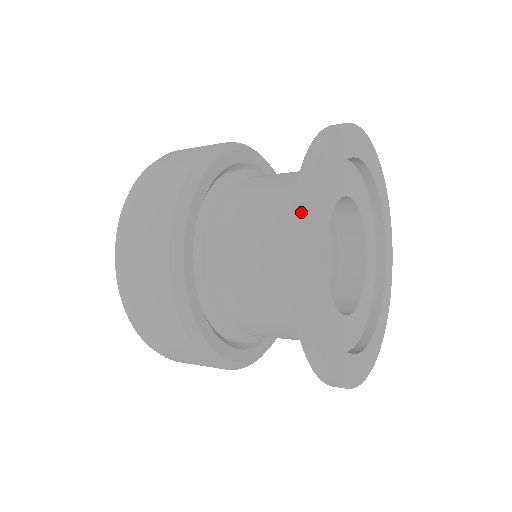
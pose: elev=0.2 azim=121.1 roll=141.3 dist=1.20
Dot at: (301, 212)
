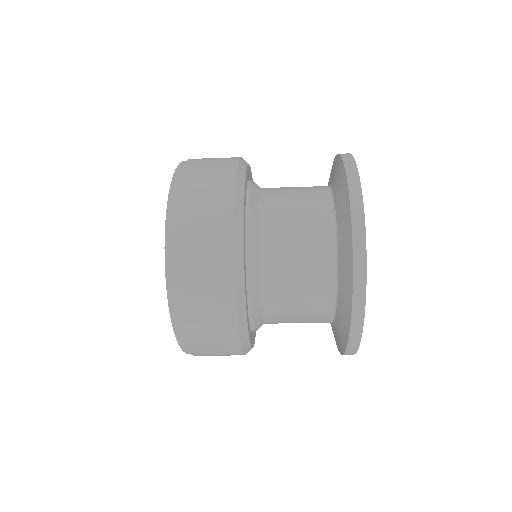
Dot at: (354, 173)
